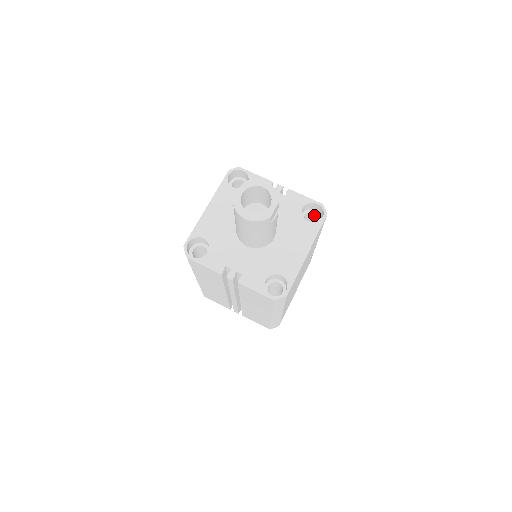
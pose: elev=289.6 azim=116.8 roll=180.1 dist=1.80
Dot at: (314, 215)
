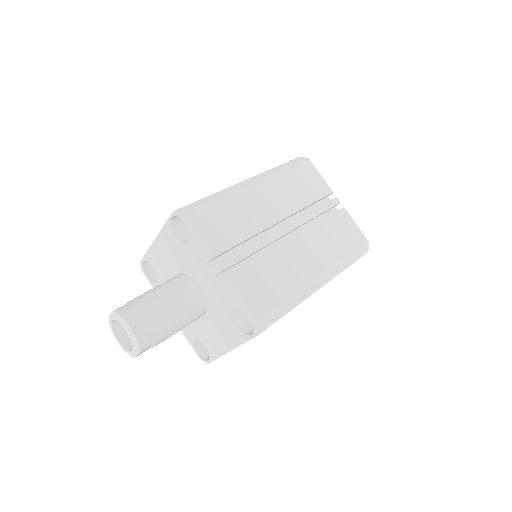
Dot at: occluded
